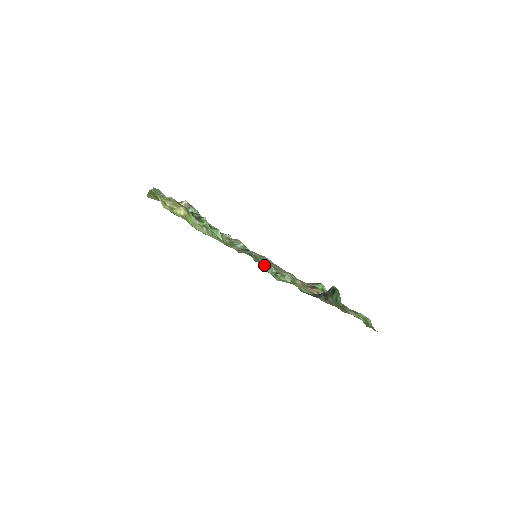
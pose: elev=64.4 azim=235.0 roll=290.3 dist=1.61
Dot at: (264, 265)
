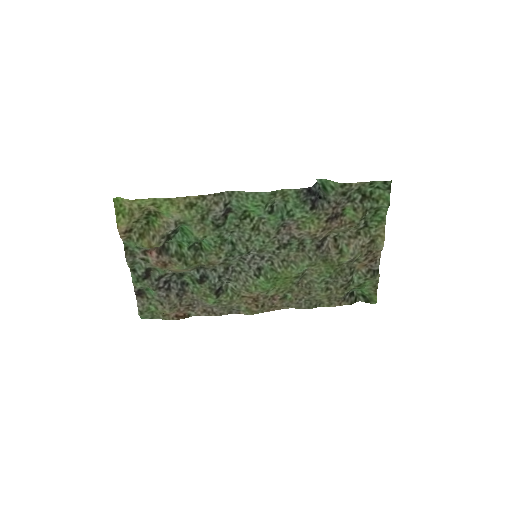
Dot at: (252, 210)
